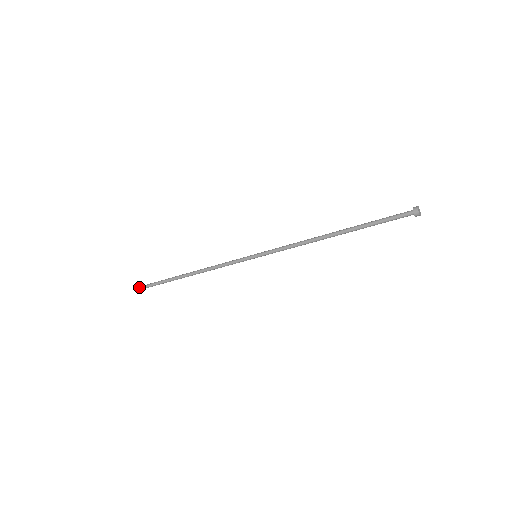
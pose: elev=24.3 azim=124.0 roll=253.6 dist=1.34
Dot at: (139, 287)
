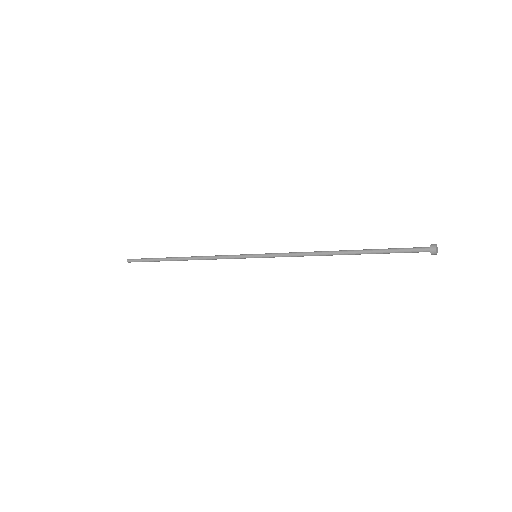
Dot at: (129, 260)
